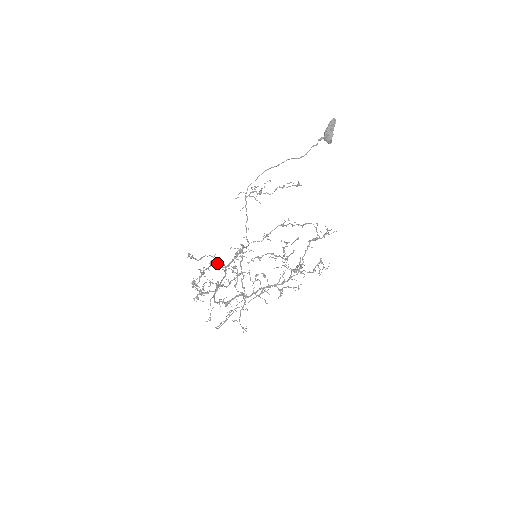
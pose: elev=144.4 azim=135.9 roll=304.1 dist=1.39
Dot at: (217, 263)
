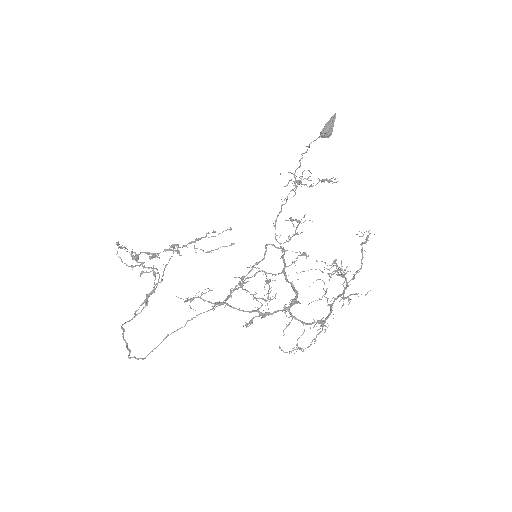
Dot at: (140, 262)
